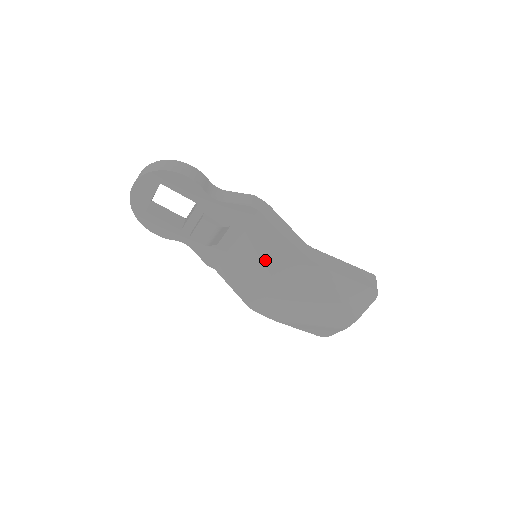
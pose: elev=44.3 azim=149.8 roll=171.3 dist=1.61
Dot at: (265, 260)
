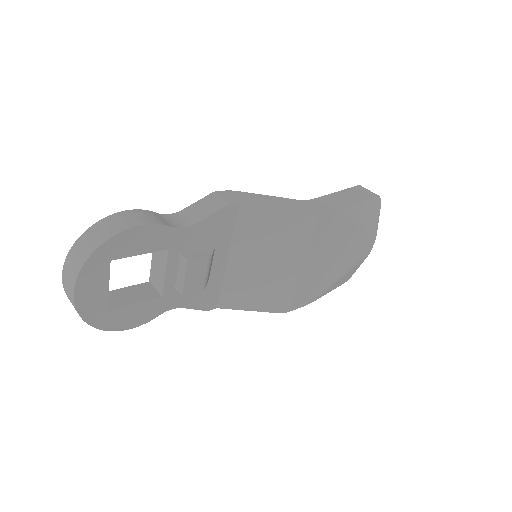
Dot at: (276, 250)
